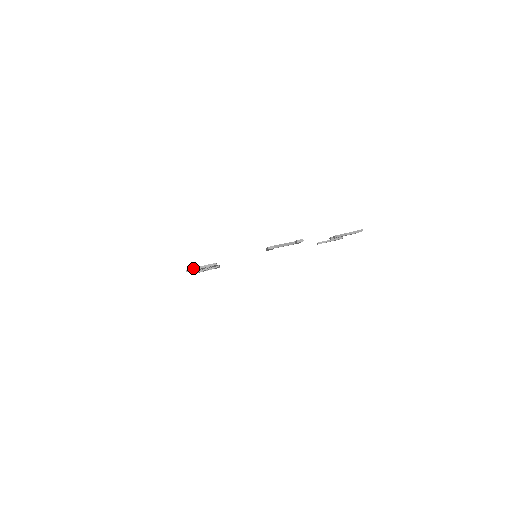
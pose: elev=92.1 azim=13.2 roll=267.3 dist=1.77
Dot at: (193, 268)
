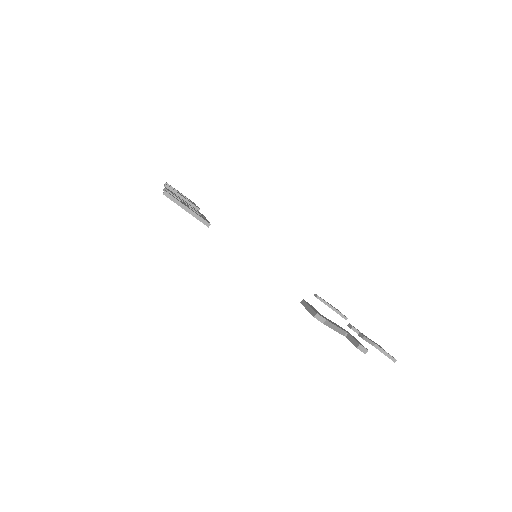
Dot at: (176, 199)
